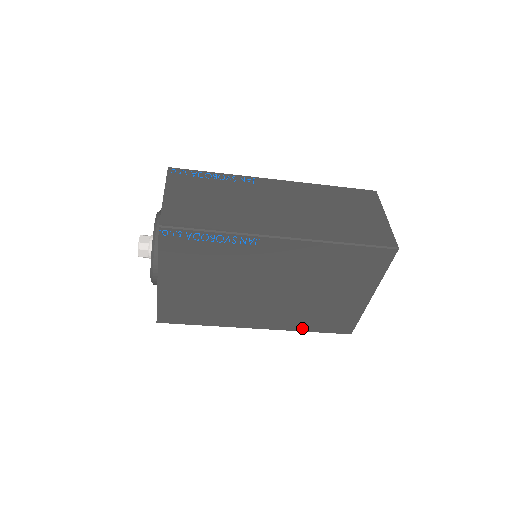
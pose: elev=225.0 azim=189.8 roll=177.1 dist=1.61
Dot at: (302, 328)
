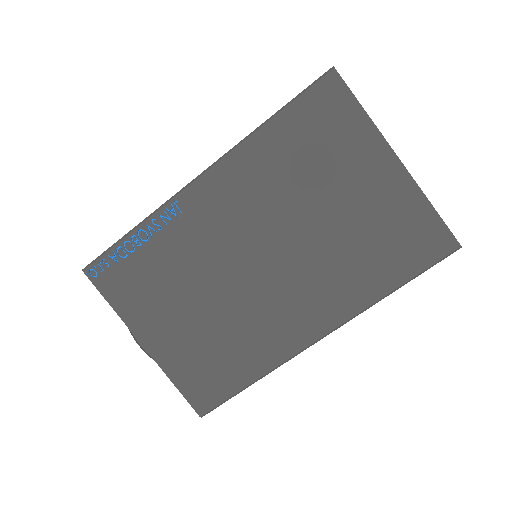
Dot at: (377, 291)
